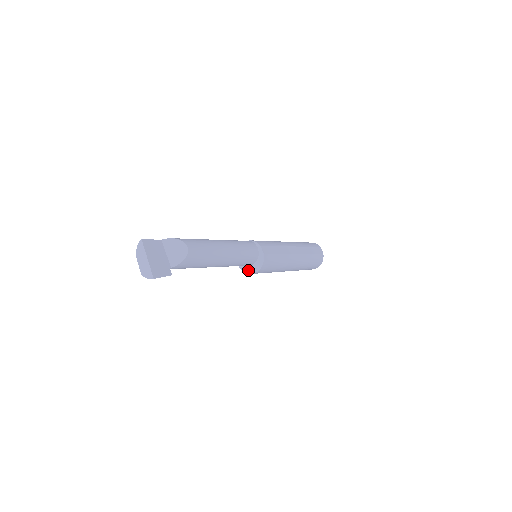
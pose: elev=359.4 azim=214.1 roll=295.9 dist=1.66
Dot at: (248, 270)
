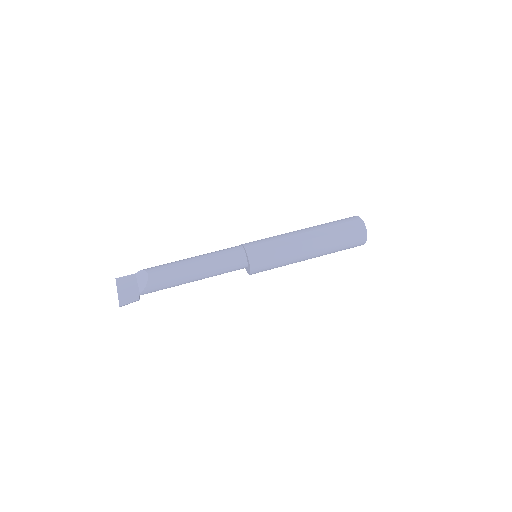
Dot at: (248, 272)
